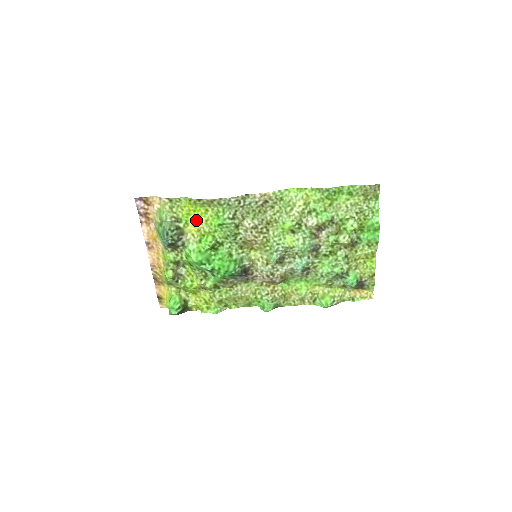
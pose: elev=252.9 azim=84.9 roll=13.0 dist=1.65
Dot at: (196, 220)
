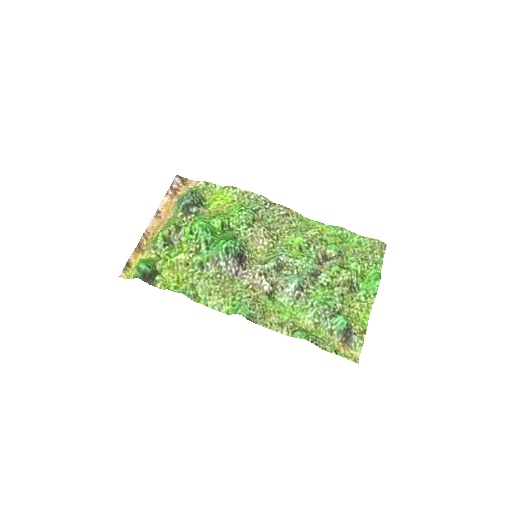
Dot at: (219, 206)
